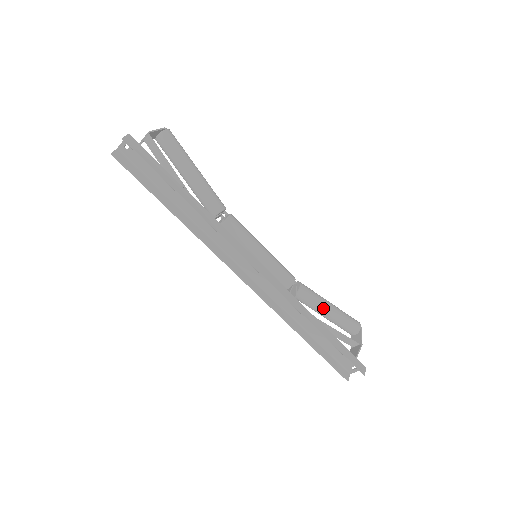
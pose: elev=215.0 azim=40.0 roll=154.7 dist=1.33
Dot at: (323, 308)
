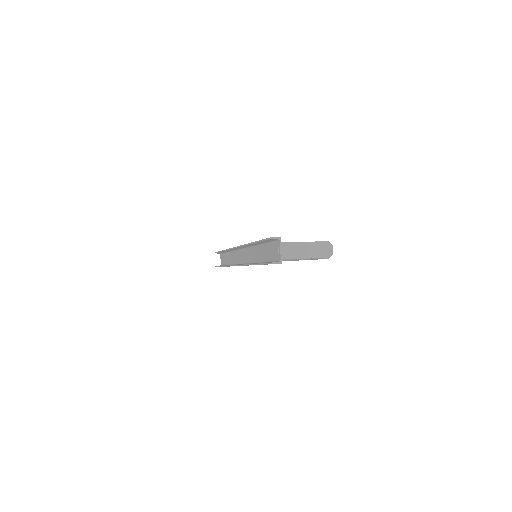
Dot at: occluded
